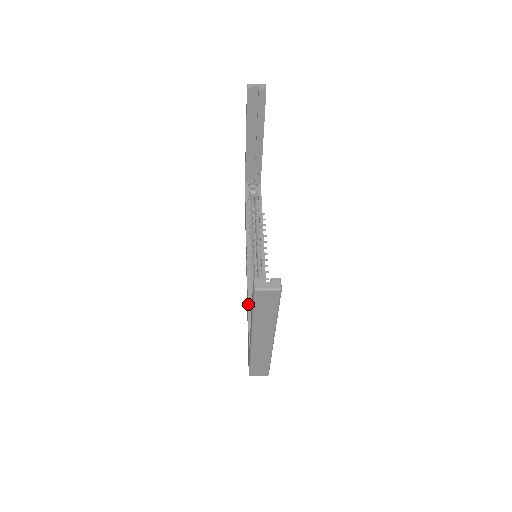
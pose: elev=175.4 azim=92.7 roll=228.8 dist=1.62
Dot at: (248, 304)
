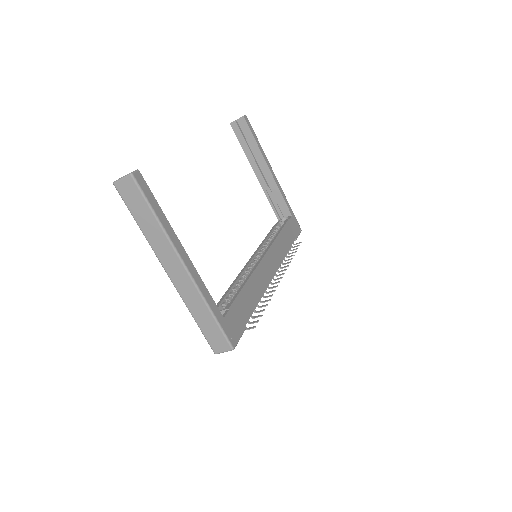
Dot at: (228, 288)
